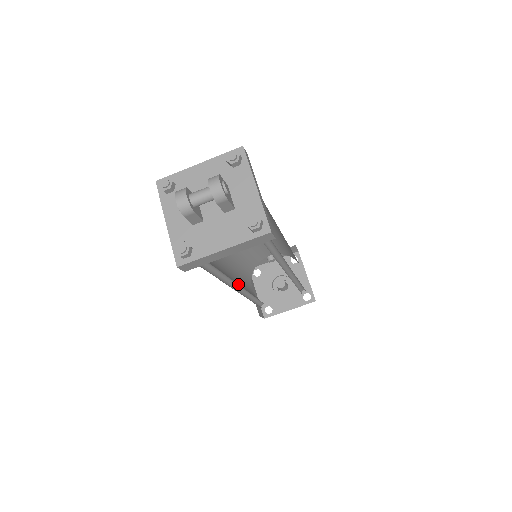
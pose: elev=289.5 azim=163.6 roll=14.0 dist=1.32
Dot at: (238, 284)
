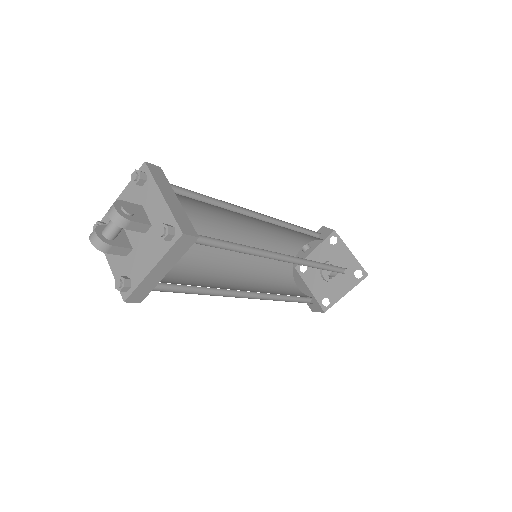
Dot at: (257, 290)
